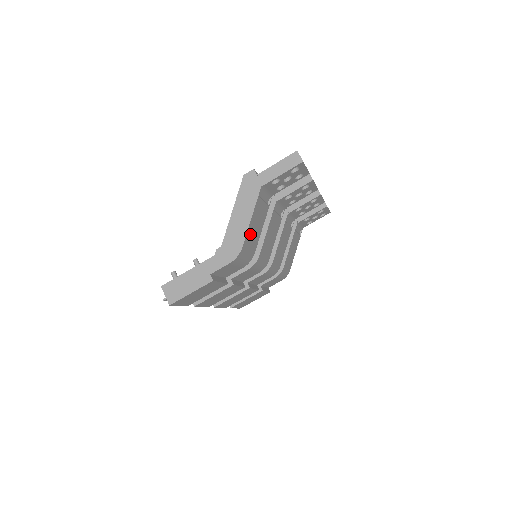
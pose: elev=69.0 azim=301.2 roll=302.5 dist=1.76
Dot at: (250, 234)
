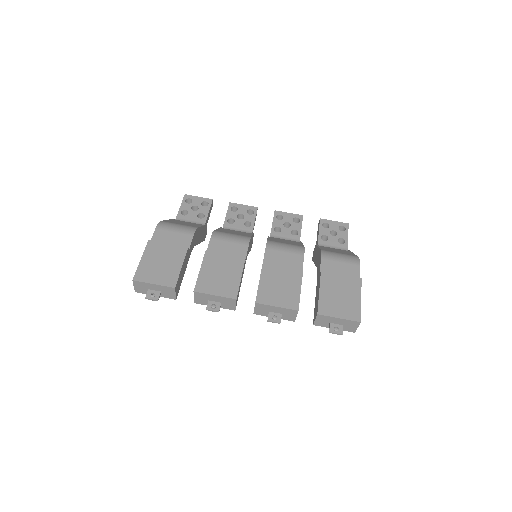
Dot at: (174, 222)
